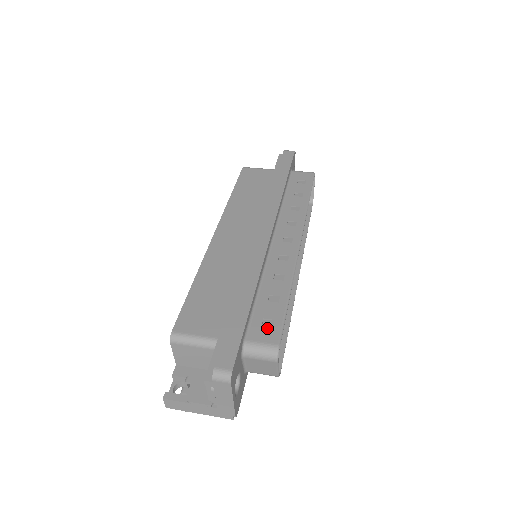
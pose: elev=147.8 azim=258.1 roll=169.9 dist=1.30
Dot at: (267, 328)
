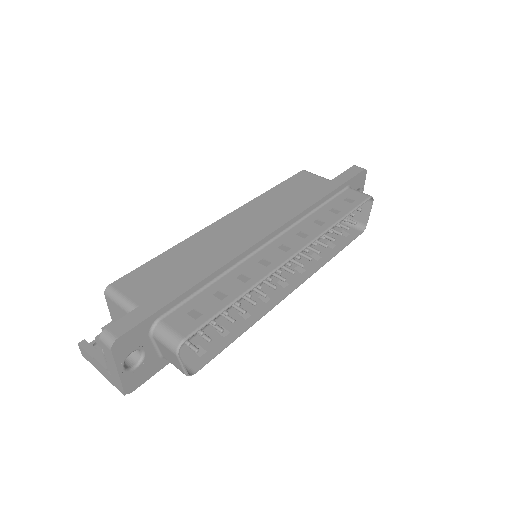
Dot at: (189, 318)
